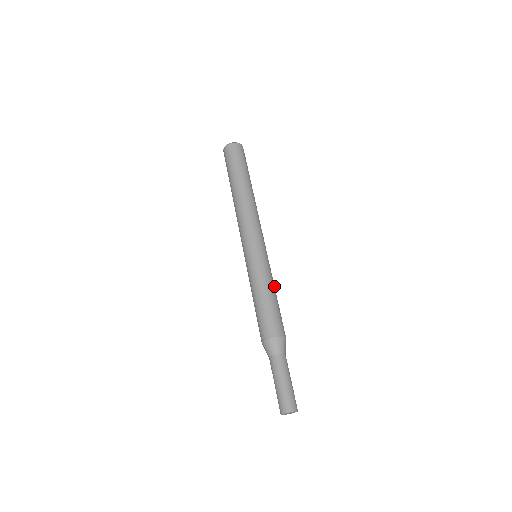
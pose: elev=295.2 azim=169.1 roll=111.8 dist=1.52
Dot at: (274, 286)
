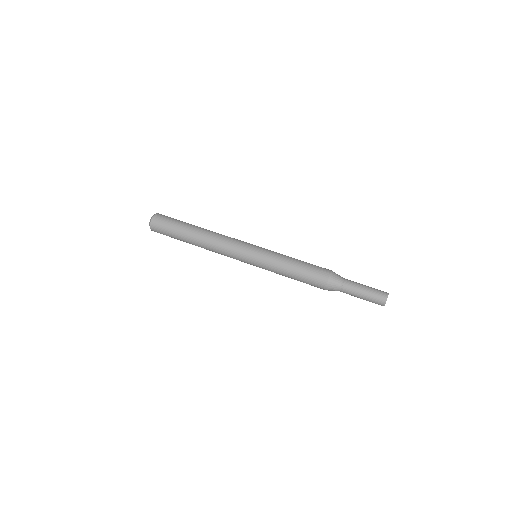
Dot at: occluded
